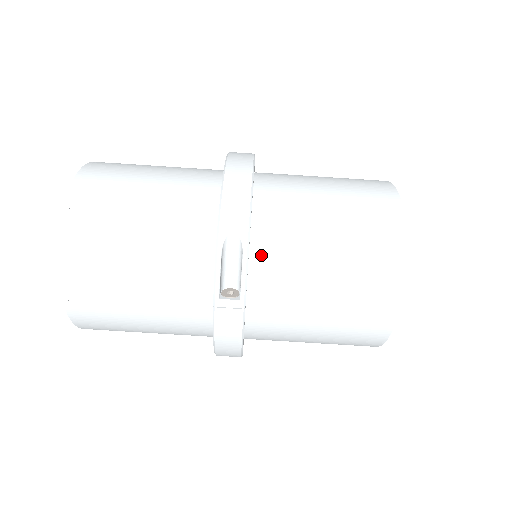
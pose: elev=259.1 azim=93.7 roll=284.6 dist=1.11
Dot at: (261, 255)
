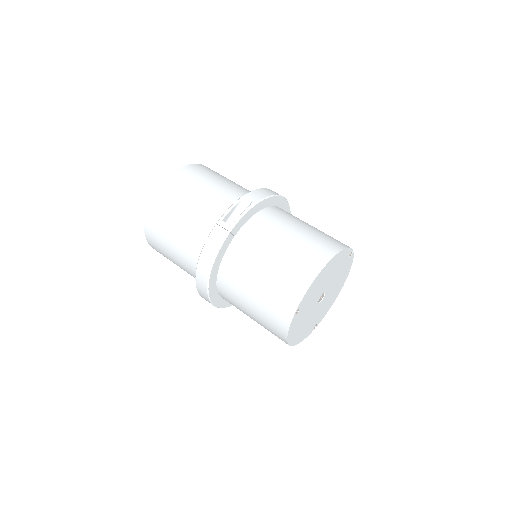
Dot at: (257, 220)
